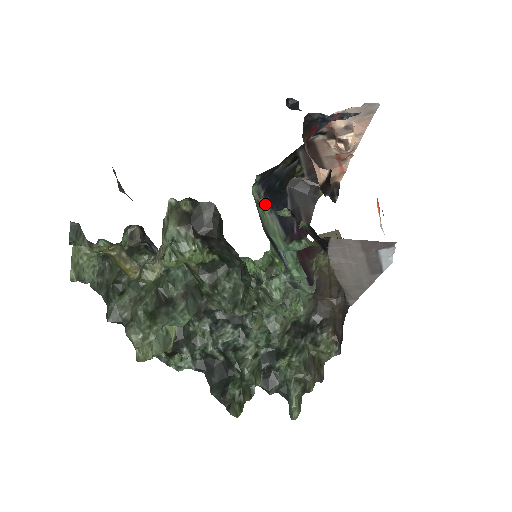
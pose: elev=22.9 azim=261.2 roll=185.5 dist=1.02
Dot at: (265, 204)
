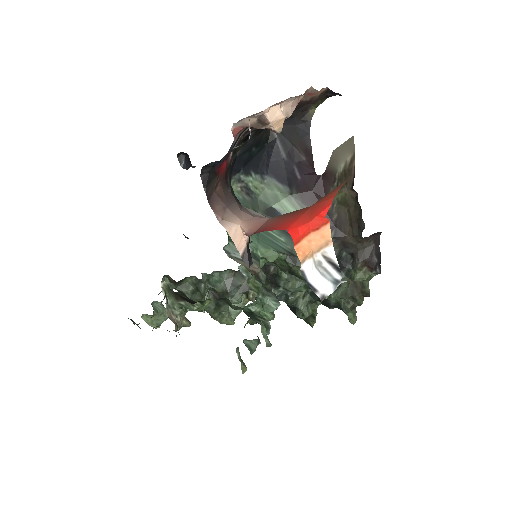
Dot at: (226, 246)
